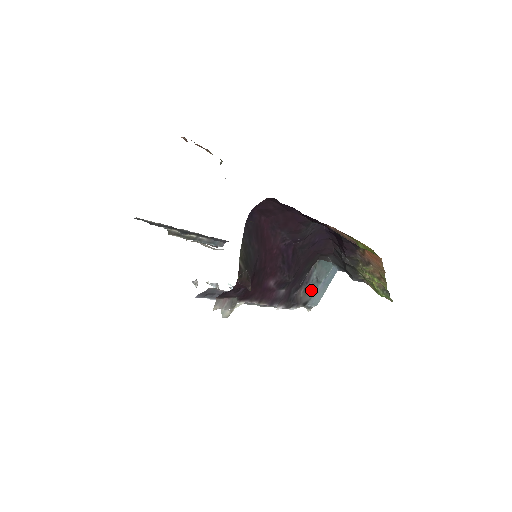
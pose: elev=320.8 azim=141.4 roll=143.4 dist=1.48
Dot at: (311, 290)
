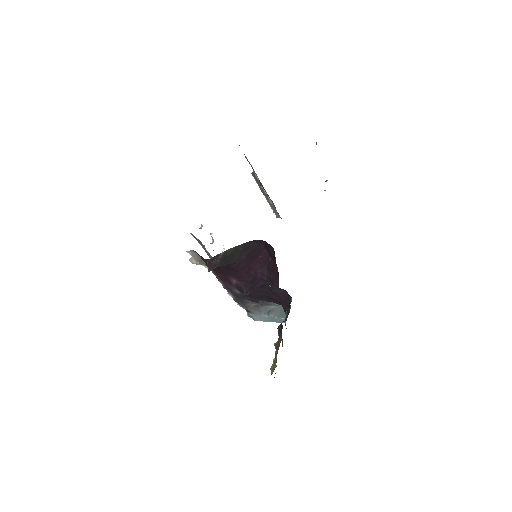
Dot at: (259, 311)
